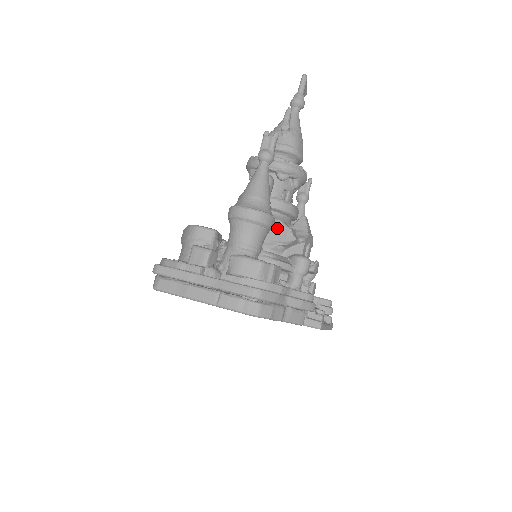
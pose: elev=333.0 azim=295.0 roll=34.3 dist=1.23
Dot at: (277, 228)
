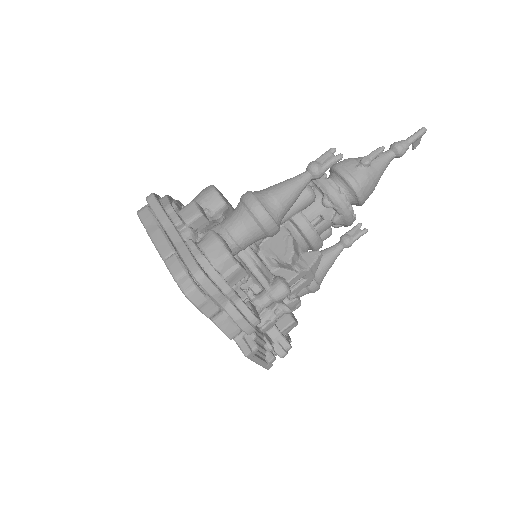
Dot at: (284, 242)
